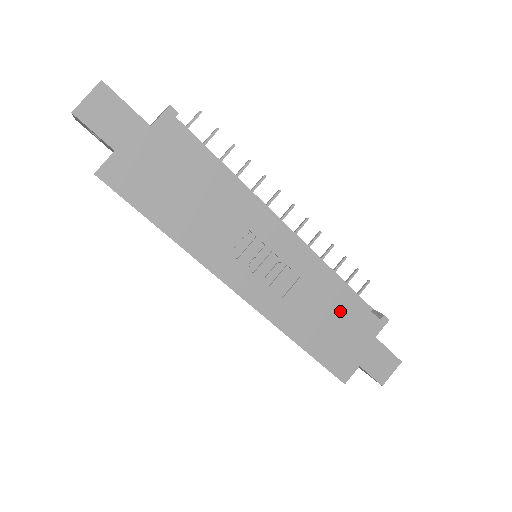
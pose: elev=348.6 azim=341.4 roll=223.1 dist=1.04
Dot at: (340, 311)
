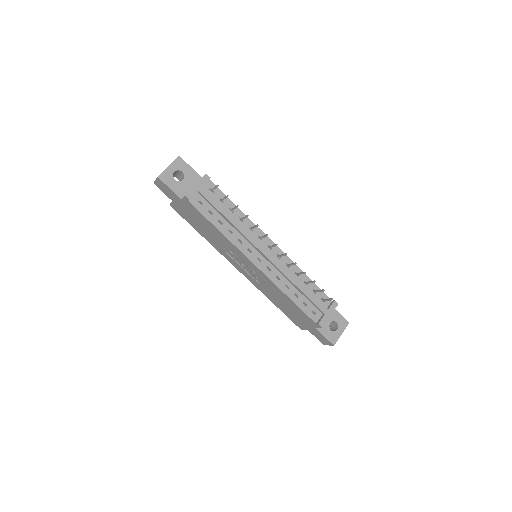
Dot at: (291, 306)
